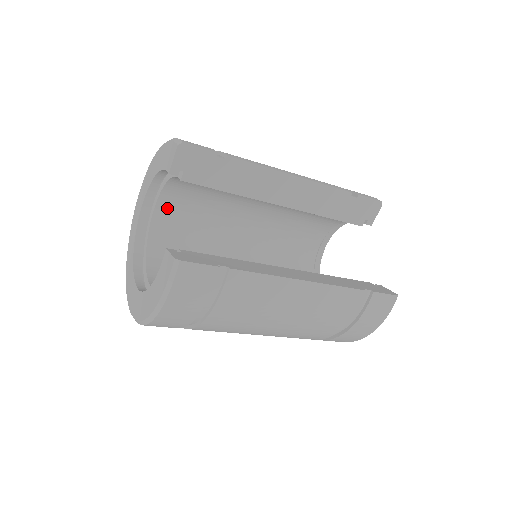
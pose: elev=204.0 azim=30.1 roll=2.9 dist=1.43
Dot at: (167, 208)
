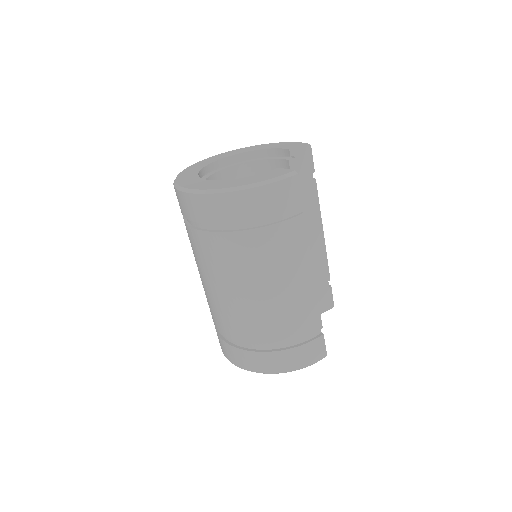
Dot at: (237, 175)
